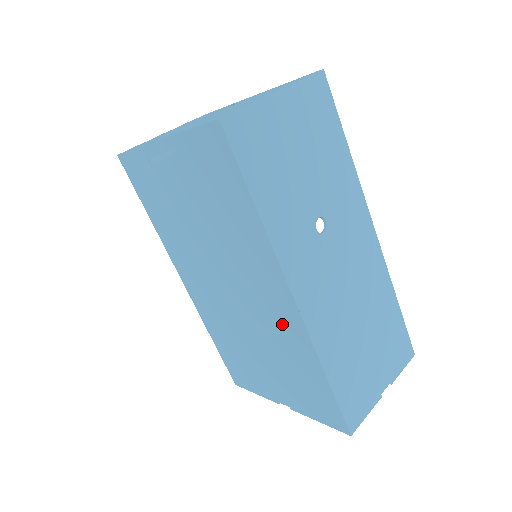
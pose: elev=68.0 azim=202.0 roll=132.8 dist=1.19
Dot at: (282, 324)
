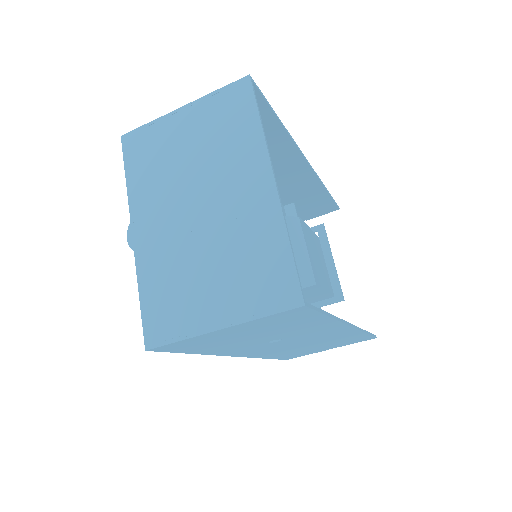
Dot at: occluded
